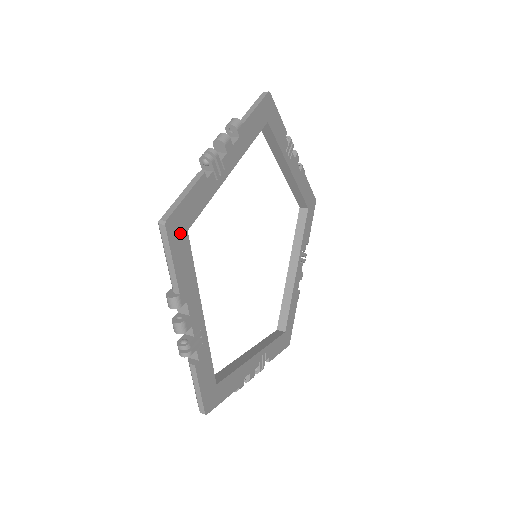
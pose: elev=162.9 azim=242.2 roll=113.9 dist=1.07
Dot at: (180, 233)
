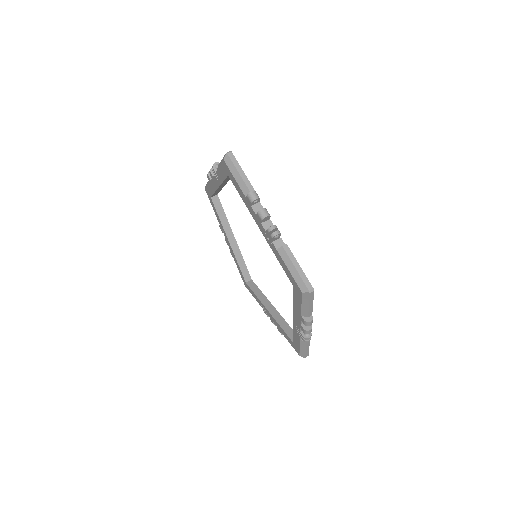
Dot at: occluded
